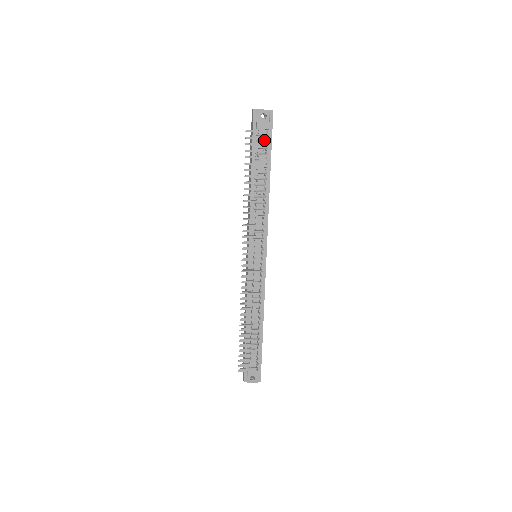
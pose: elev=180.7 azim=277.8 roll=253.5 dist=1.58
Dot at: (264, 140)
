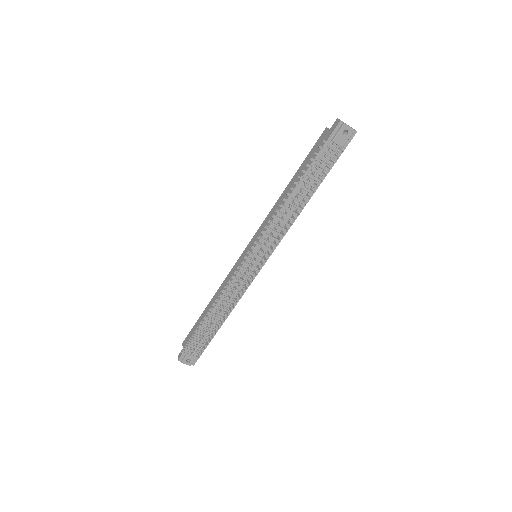
Dot at: occluded
